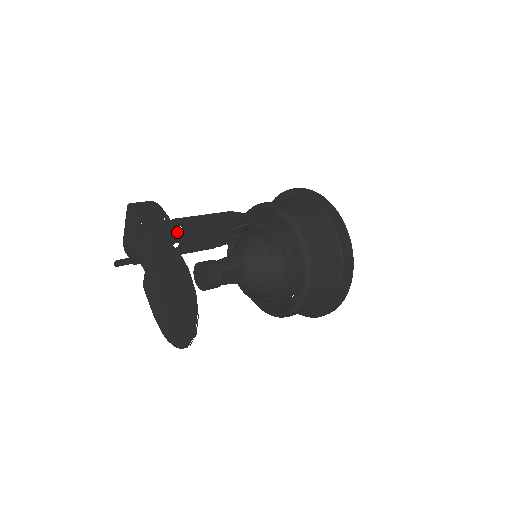
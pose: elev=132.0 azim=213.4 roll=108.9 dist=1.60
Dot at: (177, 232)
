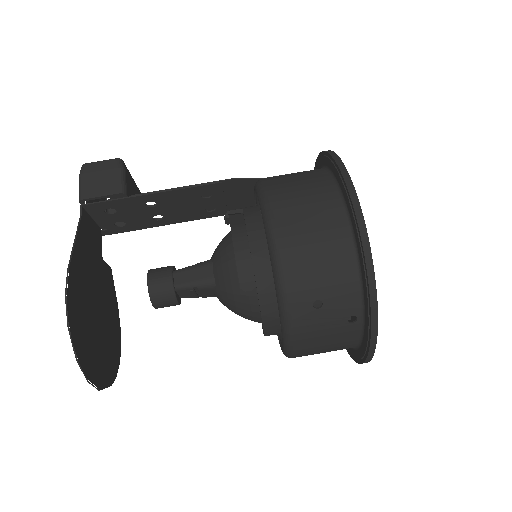
Dot at: (150, 206)
